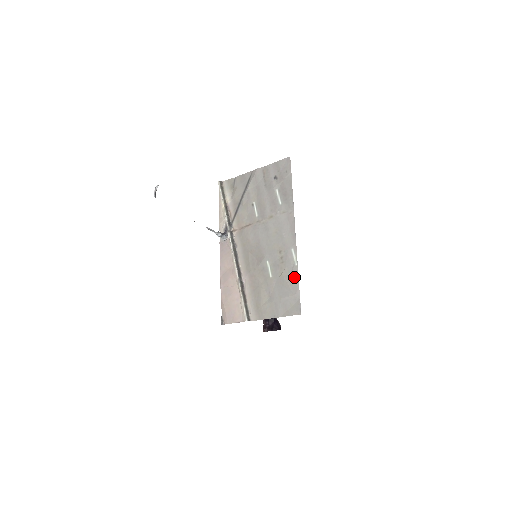
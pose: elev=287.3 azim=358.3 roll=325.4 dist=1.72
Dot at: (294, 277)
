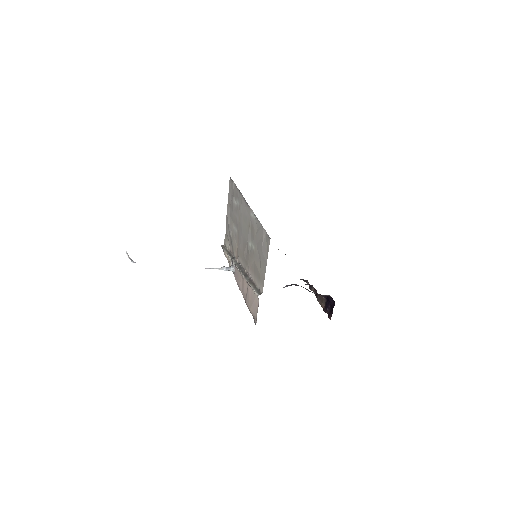
Dot at: (258, 226)
